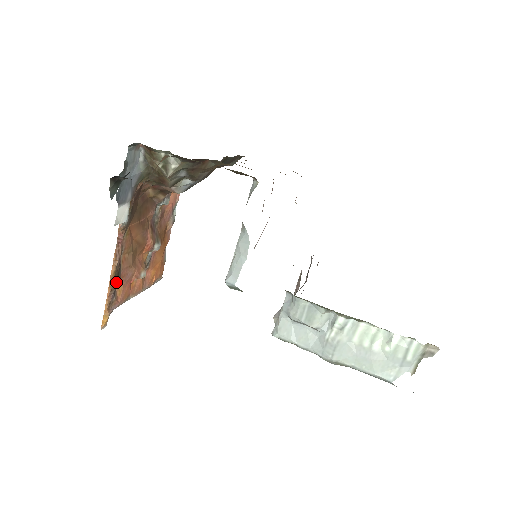
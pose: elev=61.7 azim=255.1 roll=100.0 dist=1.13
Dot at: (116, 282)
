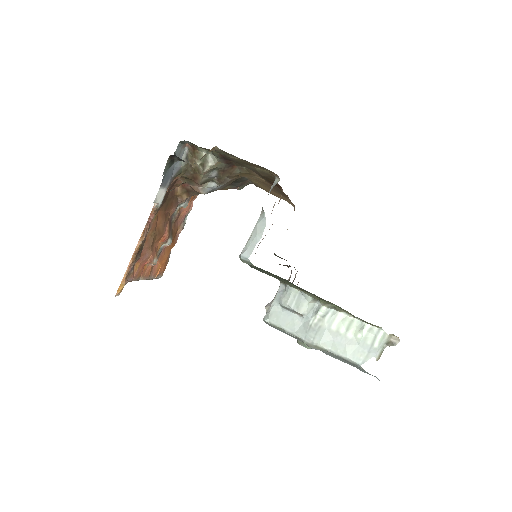
Dot at: (138, 256)
